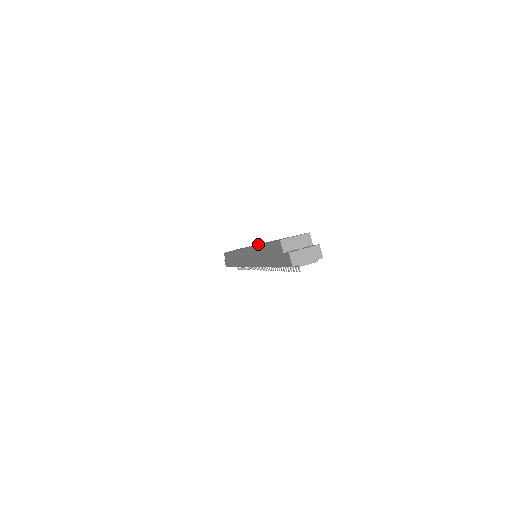
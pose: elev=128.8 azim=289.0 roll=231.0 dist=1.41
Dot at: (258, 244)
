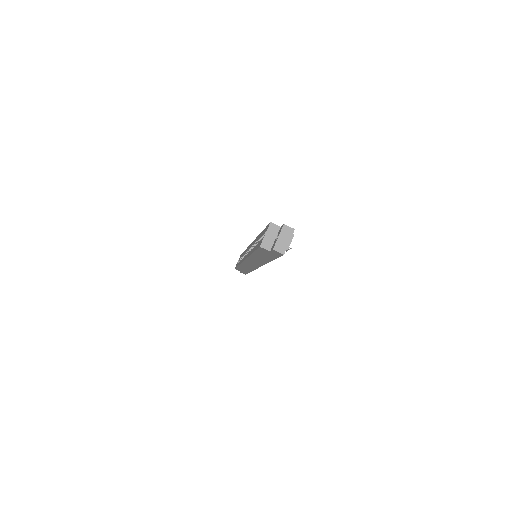
Dot at: (249, 248)
